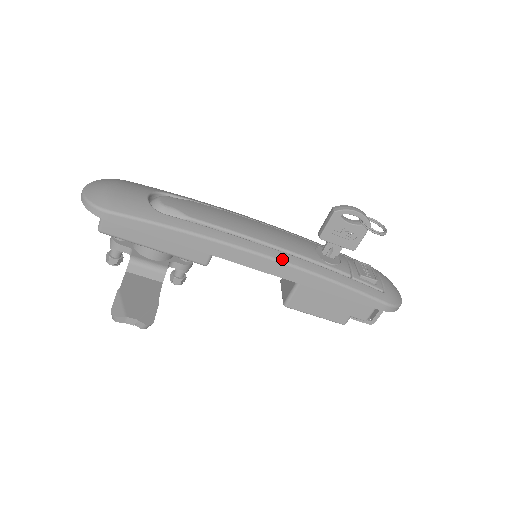
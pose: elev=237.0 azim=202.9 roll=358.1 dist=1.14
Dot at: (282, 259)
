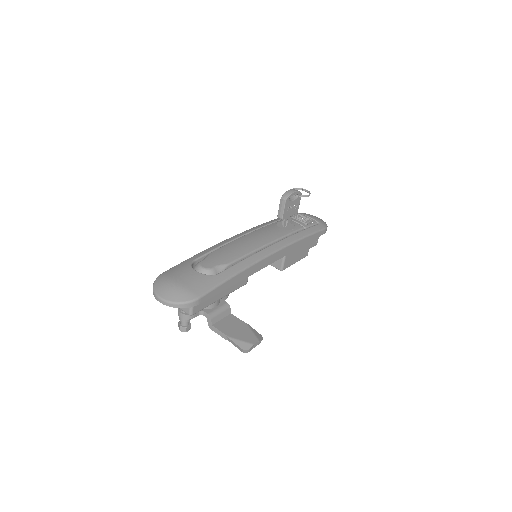
Dot at: (280, 247)
